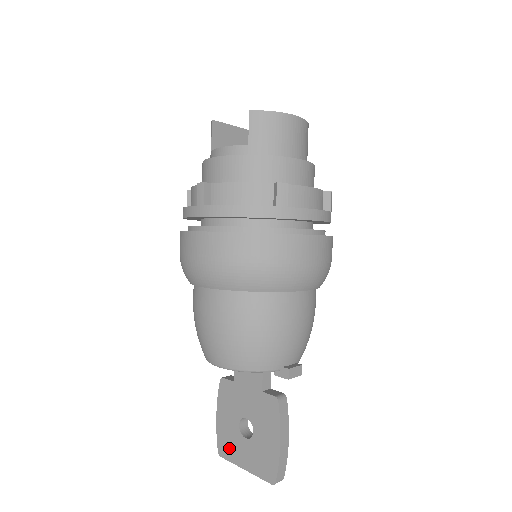
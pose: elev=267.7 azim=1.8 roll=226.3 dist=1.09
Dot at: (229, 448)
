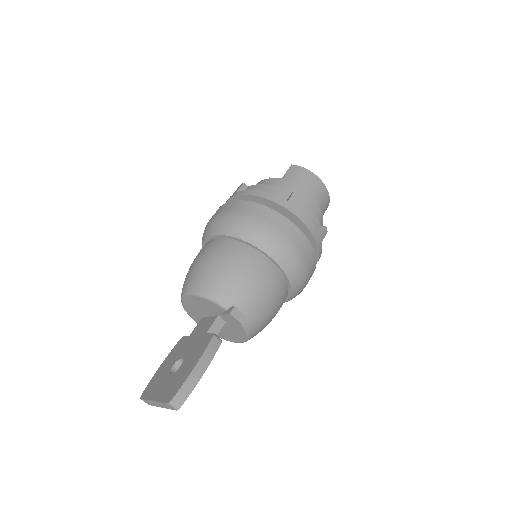
Dot at: (152, 388)
